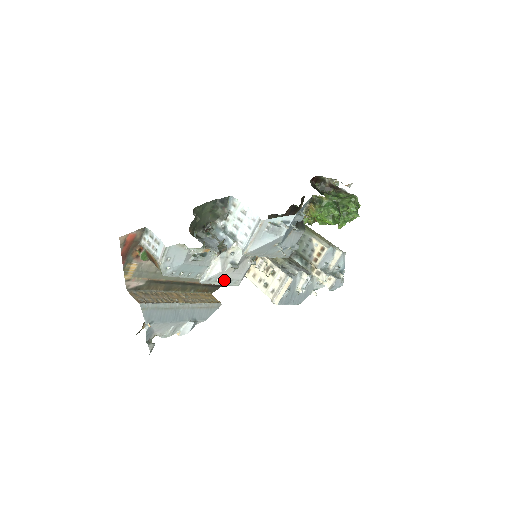
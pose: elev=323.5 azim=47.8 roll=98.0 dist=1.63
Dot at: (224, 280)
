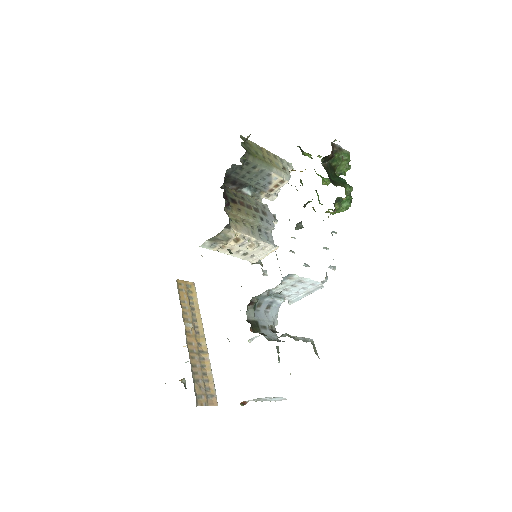
Dot at: occluded
